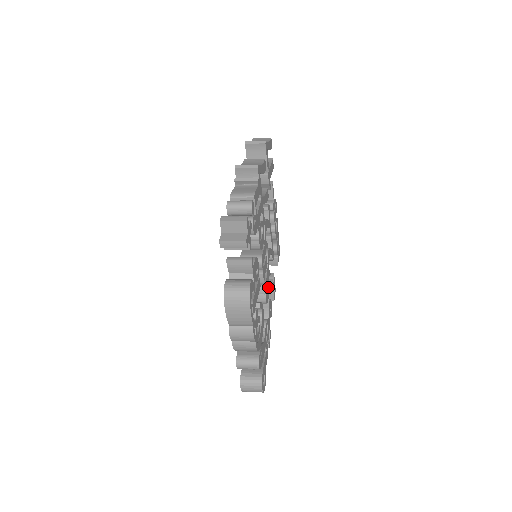
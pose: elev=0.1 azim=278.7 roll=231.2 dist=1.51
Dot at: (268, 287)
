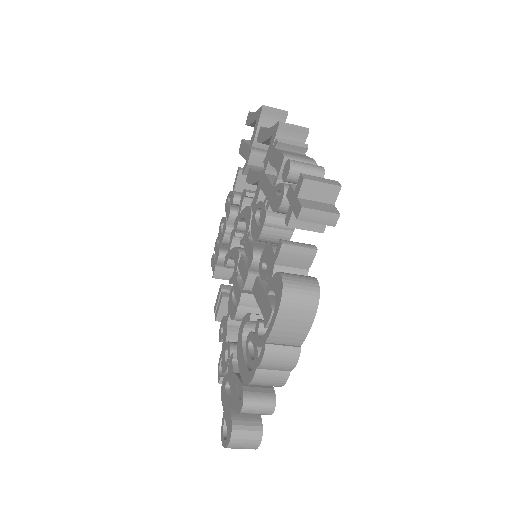
Dot at: occluded
